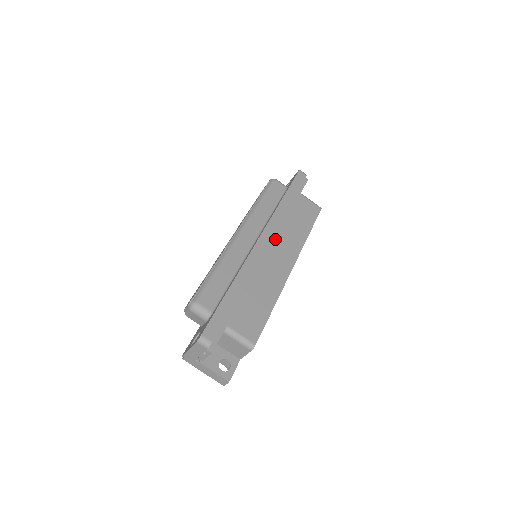
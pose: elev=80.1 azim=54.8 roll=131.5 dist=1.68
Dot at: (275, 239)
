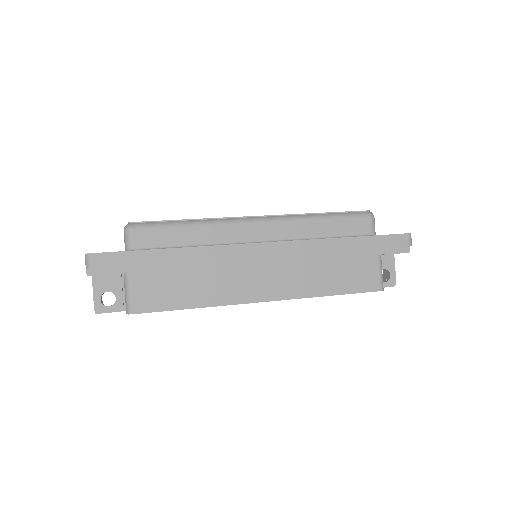
Dot at: (283, 261)
